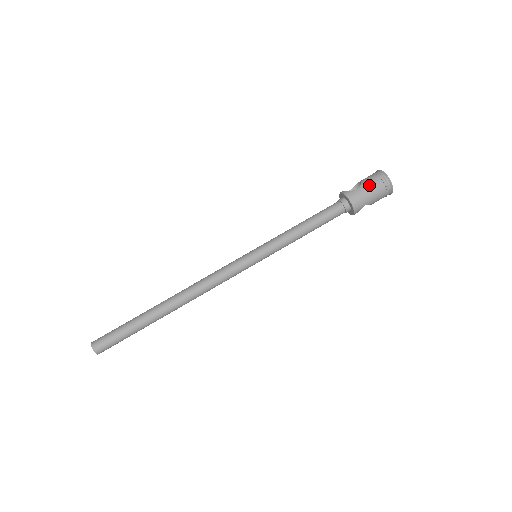
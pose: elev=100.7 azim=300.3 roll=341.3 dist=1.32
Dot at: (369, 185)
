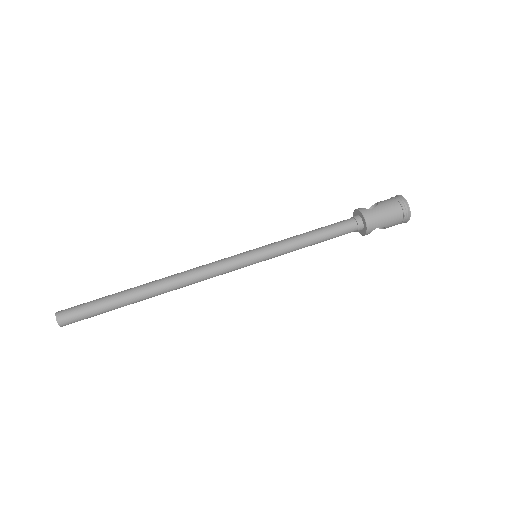
Dot at: (386, 206)
